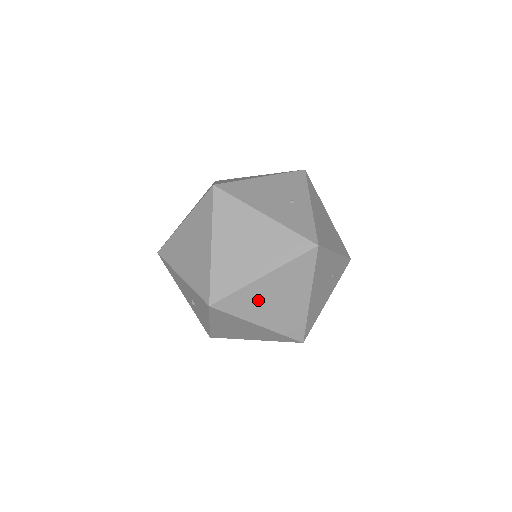
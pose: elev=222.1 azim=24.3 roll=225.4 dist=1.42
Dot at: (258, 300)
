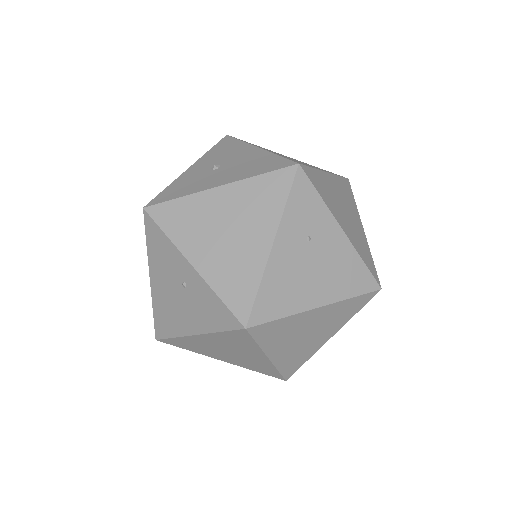
Dot at: (297, 351)
